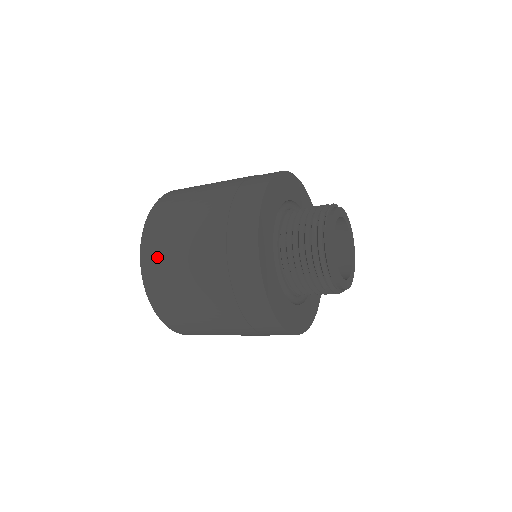
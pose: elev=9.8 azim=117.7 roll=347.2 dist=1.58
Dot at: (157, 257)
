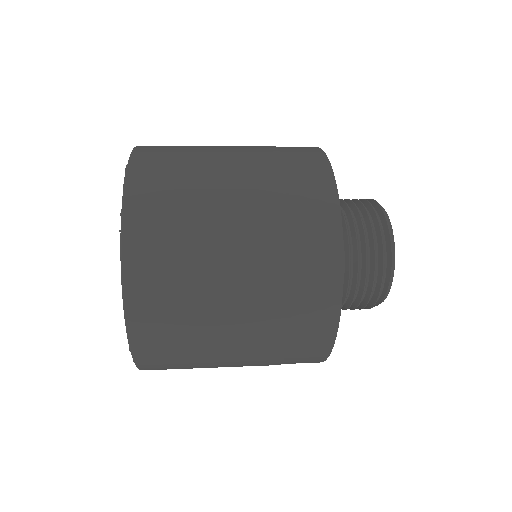
Dot at: (159, 232)
